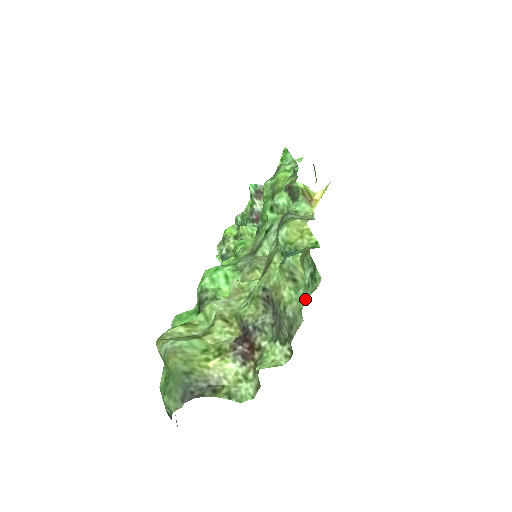
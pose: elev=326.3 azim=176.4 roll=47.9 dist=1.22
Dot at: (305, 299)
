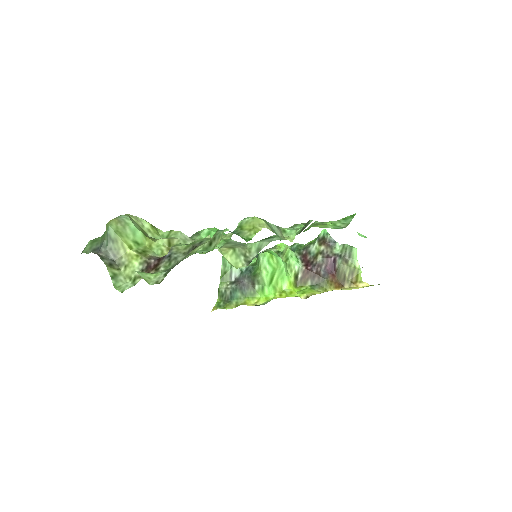
Dot at: occluded
